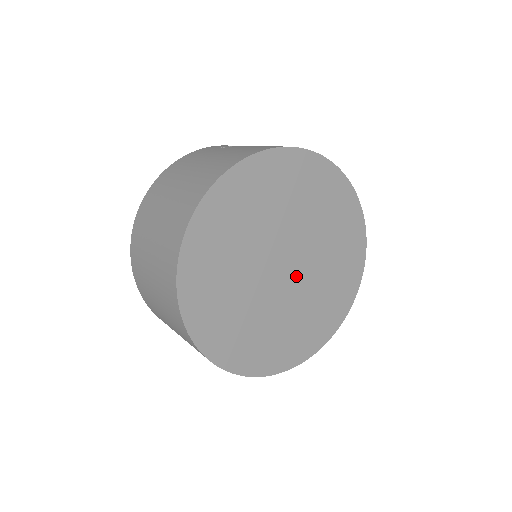
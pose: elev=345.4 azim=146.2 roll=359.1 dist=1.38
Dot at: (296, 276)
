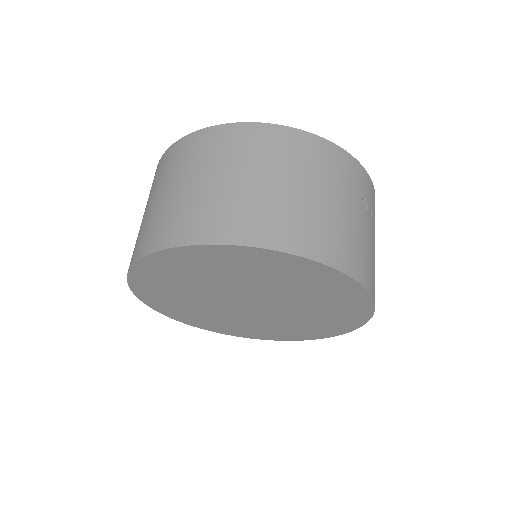
Dot at: (249, 310)
